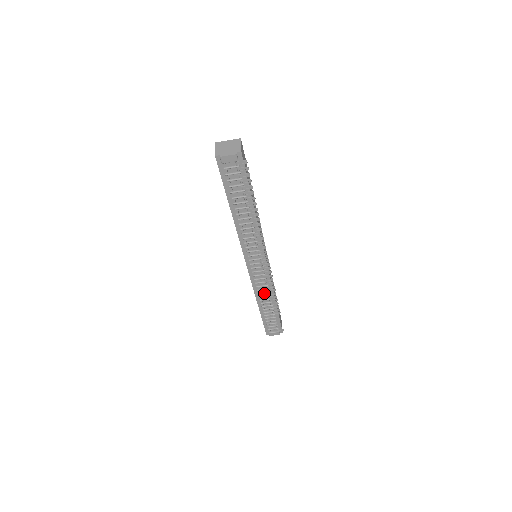
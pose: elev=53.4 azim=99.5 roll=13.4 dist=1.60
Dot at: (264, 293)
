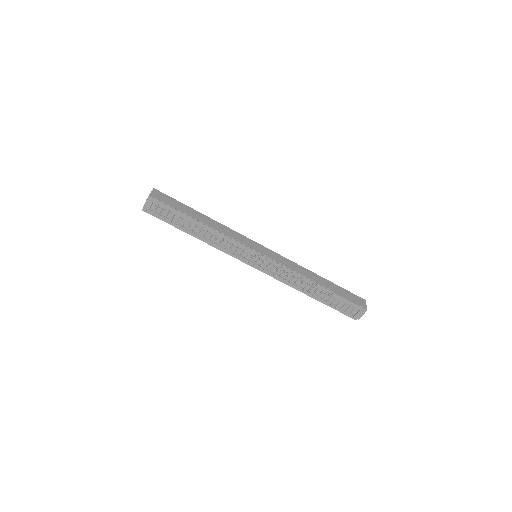
Dot at: (296, 282)
